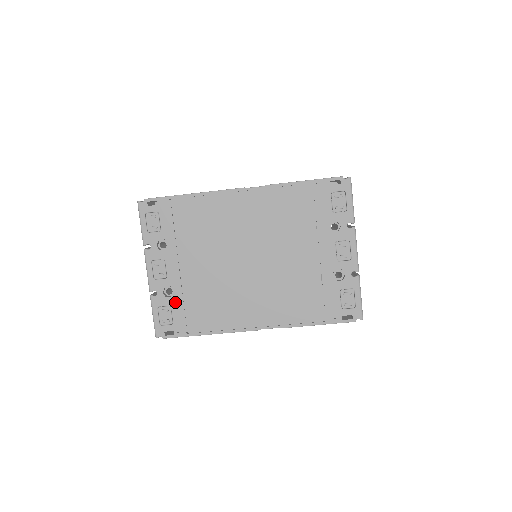
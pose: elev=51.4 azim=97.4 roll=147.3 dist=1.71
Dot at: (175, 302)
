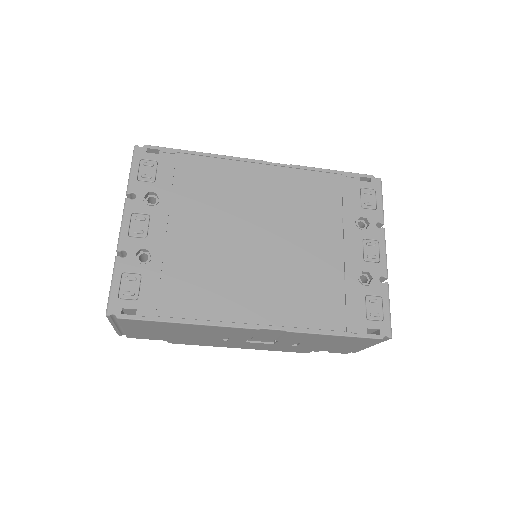
Dot at: (149, 270)
